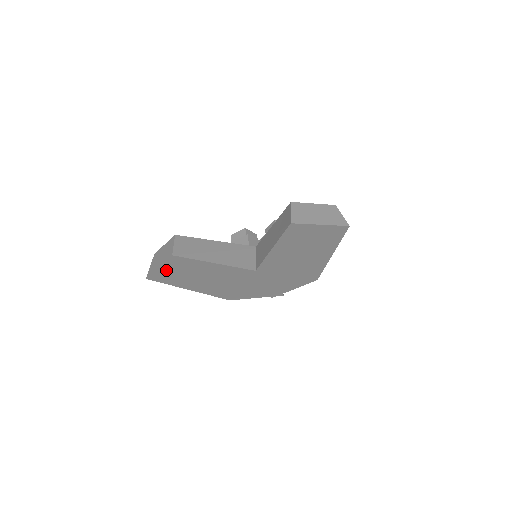
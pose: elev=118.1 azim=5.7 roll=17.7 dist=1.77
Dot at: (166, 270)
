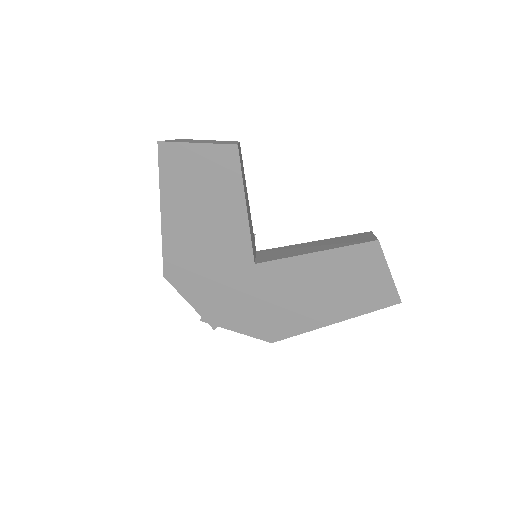
Dot at: (195, 156)
